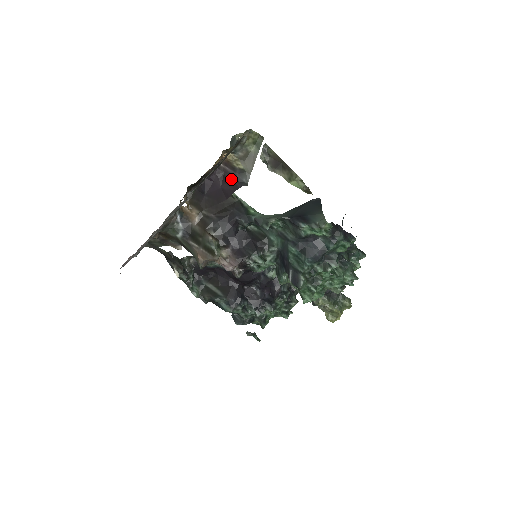
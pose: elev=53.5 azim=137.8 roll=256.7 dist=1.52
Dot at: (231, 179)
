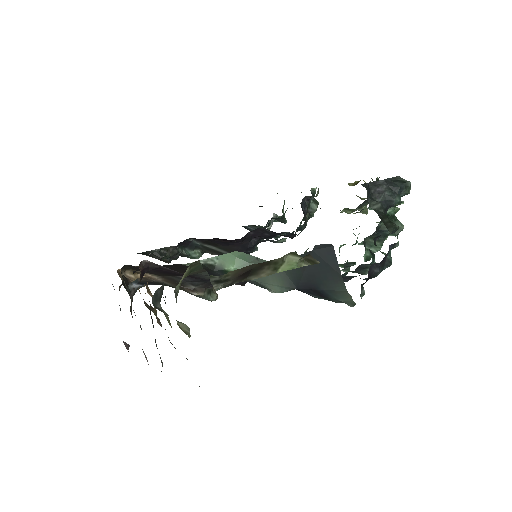
Dot at: occluded
